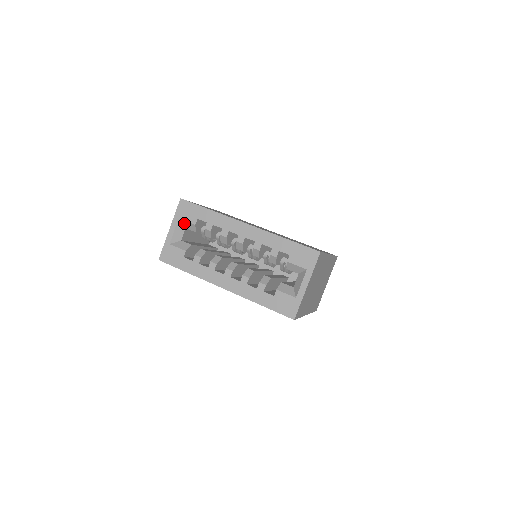
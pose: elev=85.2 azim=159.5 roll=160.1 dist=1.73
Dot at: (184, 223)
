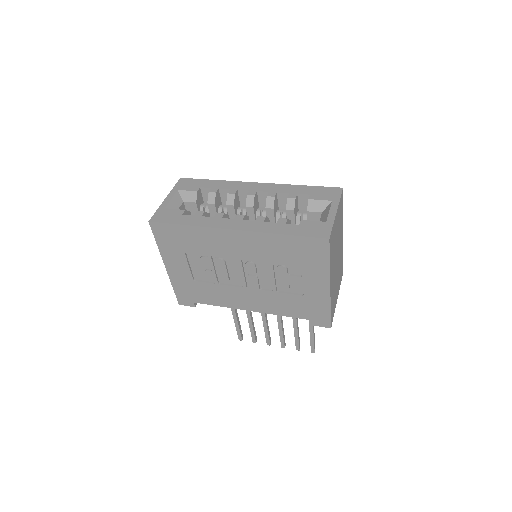
Dot at: (183, 195)
